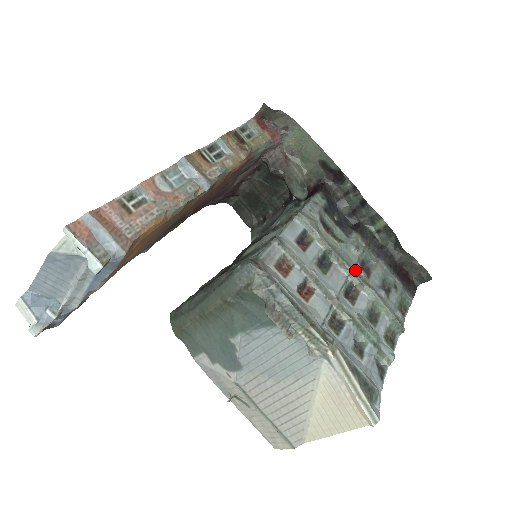
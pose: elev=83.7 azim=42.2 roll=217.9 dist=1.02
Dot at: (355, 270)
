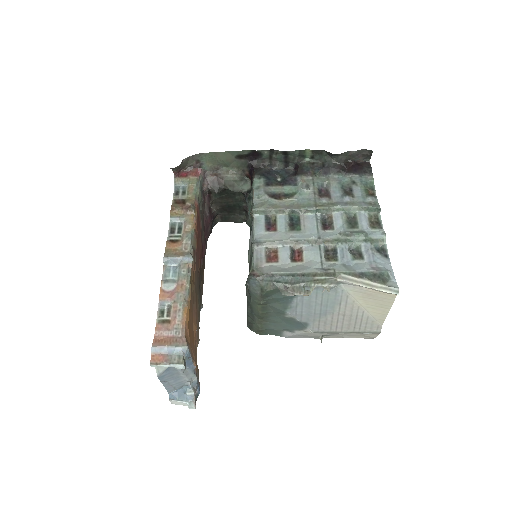
Dot at: (317, 204)
